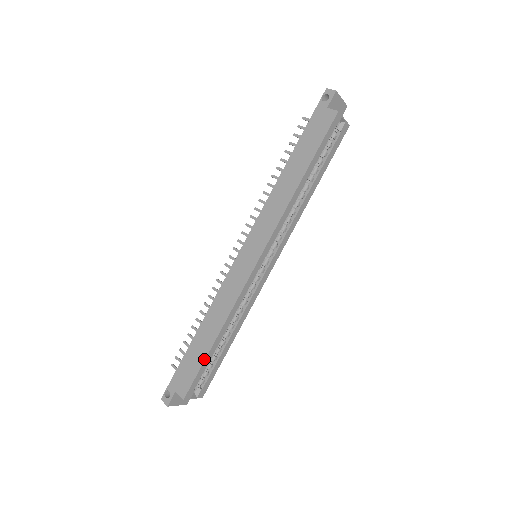
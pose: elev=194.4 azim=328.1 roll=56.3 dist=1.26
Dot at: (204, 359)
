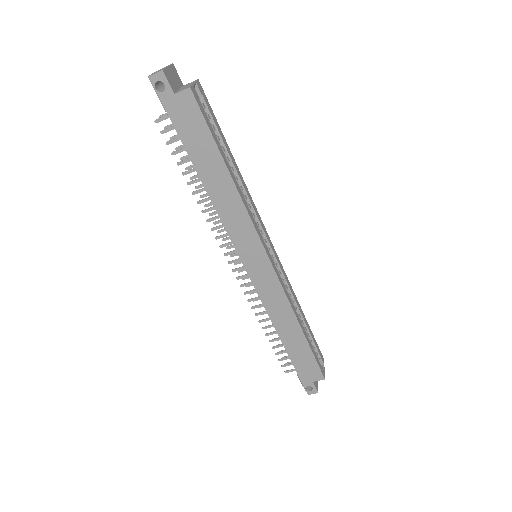
Dot at: (310, 349)
